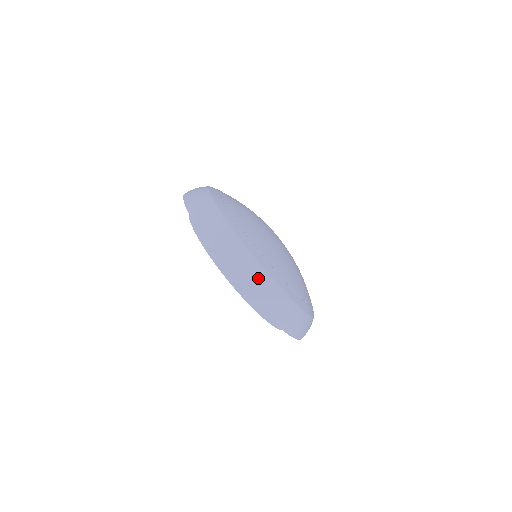
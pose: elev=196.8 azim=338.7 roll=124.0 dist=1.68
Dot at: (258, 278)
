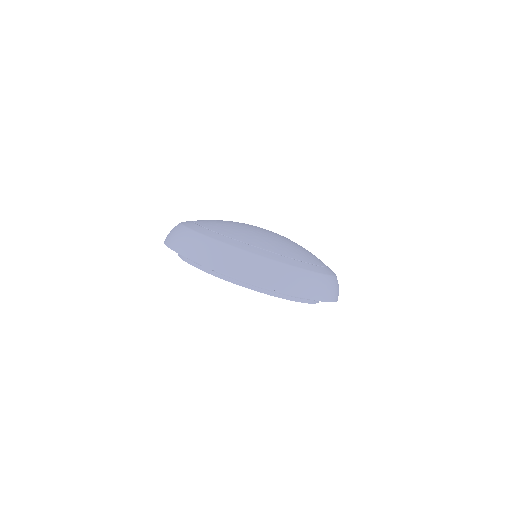
Dot at: (266, 268)
